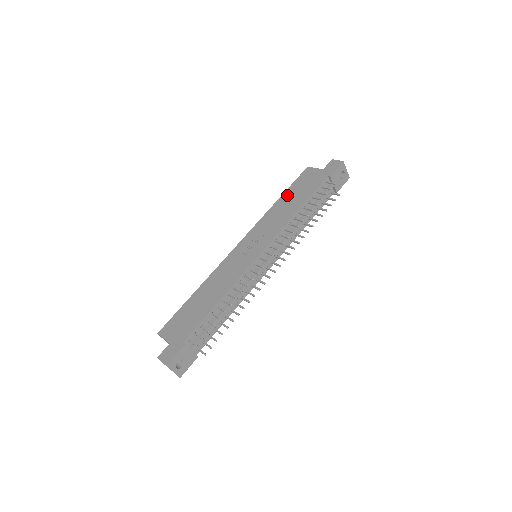
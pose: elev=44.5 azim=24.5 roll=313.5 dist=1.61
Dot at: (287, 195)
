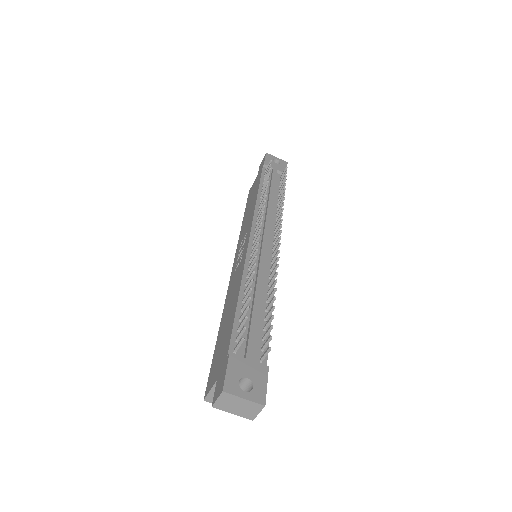
Dot at: (246, 210)
